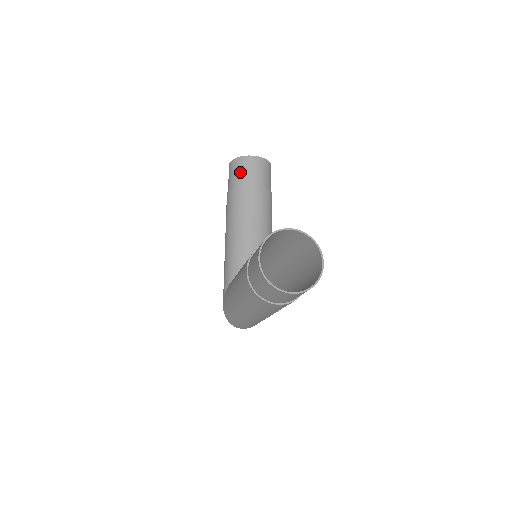
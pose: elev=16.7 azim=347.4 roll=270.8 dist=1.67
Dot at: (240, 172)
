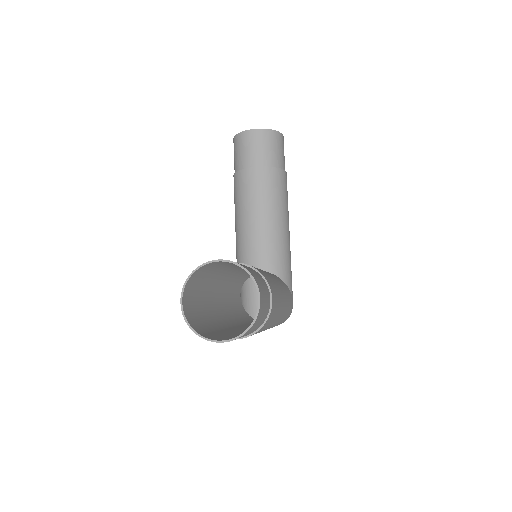
Dot at: (239, 153)
